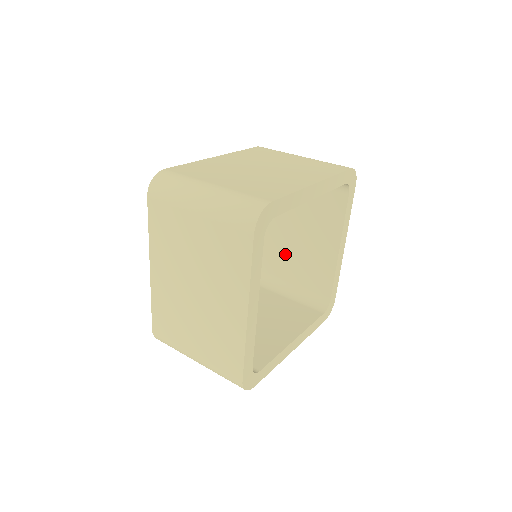
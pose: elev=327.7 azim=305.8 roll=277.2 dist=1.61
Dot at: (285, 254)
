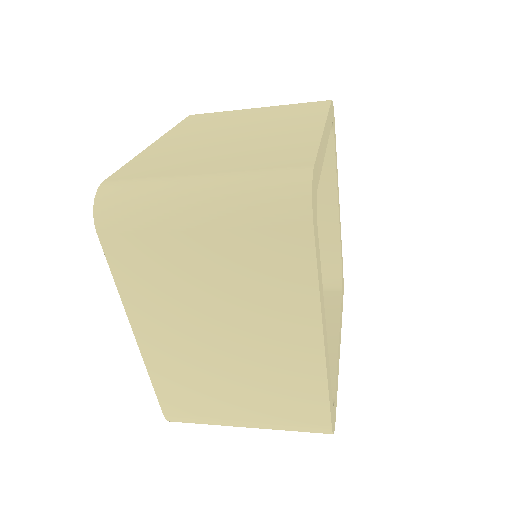
Dot at: occluded
